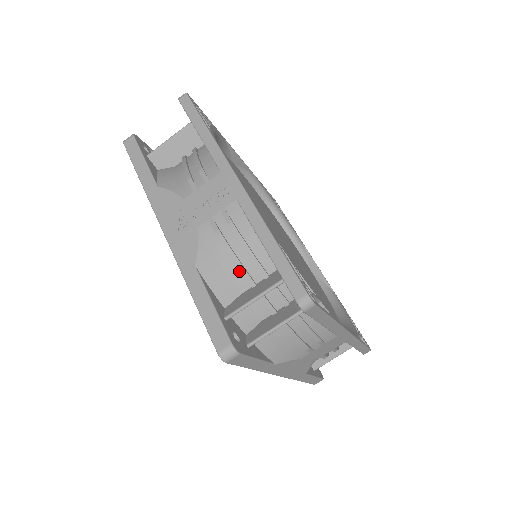
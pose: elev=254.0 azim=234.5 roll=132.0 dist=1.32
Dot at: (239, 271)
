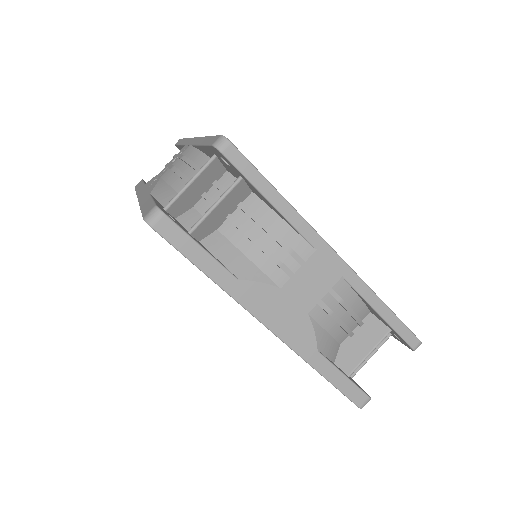
Dot at: occluded
